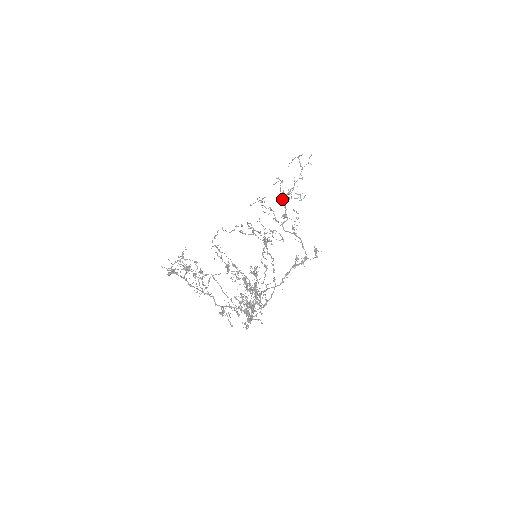
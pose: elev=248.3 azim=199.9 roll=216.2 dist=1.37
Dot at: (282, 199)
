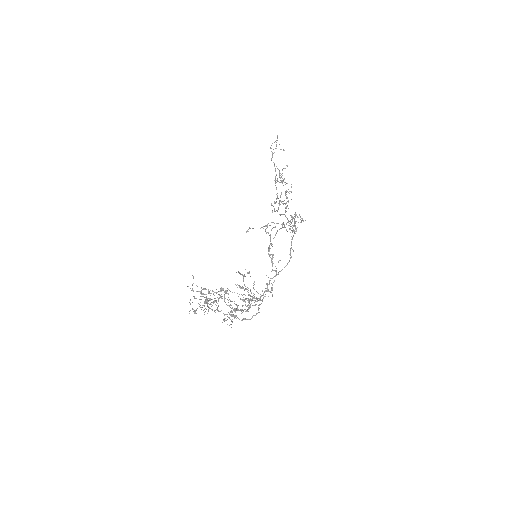
Dot at: (276, 189)
